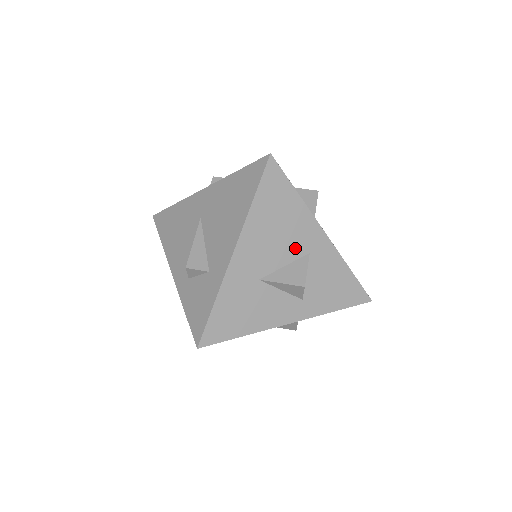
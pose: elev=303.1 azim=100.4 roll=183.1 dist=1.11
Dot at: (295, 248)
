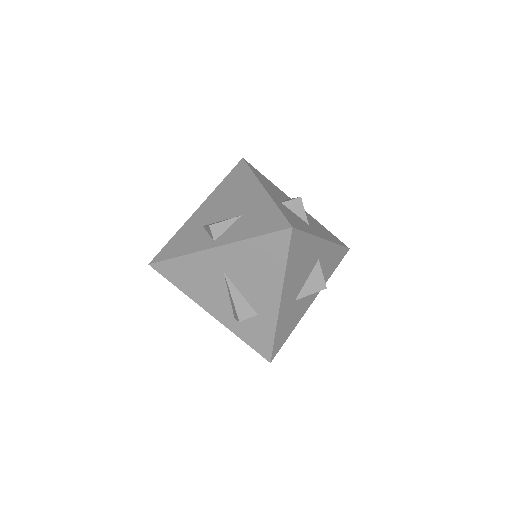
Dot at: (311, 265)
